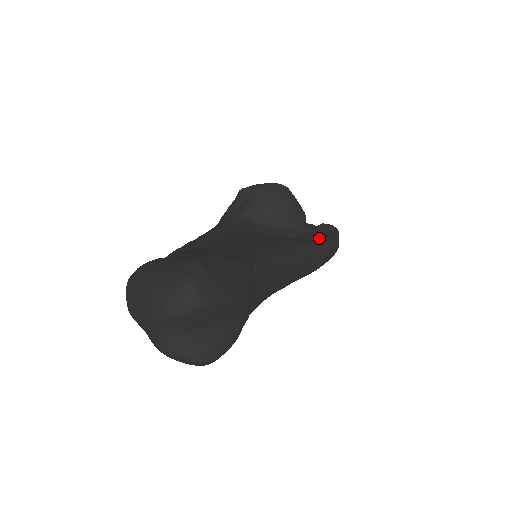
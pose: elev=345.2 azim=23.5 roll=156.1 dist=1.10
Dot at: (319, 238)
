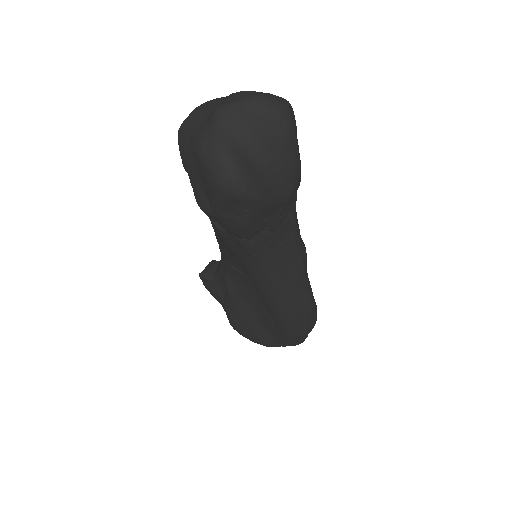
Dot at: occluded
